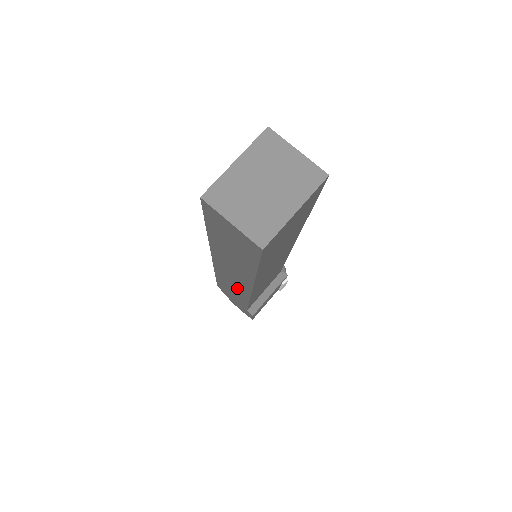
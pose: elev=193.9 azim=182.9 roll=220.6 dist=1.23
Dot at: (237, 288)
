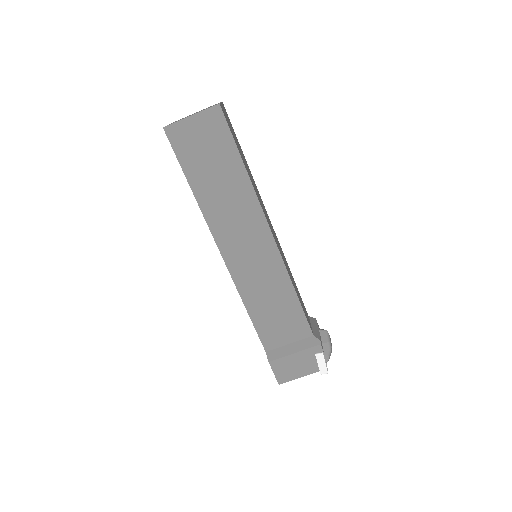
Dot at: occluded
